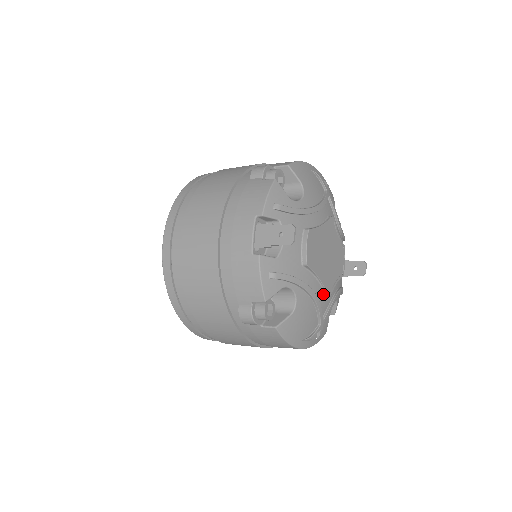
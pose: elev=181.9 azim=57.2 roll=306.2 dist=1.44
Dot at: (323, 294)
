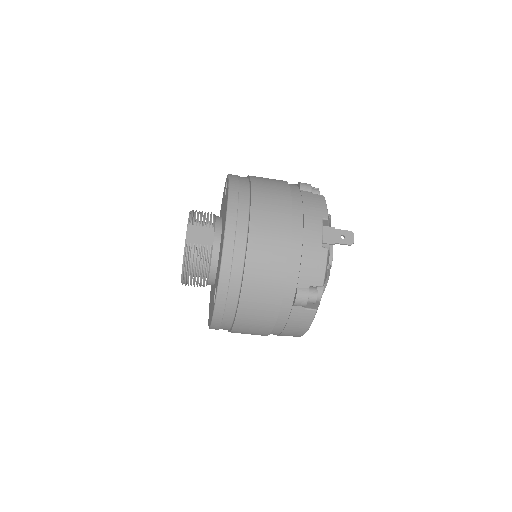
Dot at: occluded
